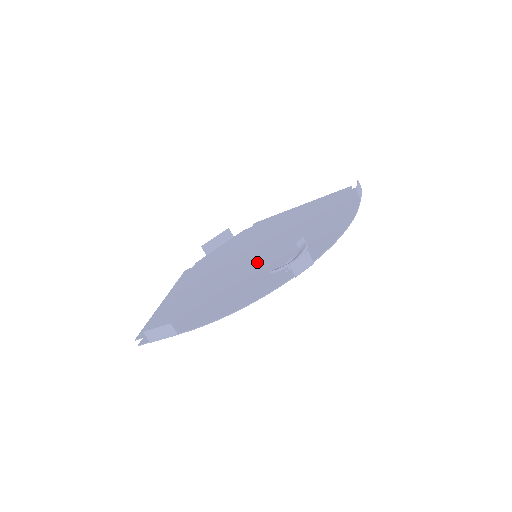
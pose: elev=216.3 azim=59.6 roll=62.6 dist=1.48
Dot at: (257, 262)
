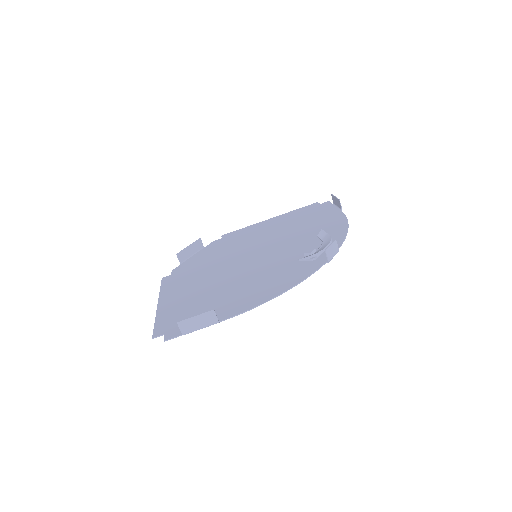
Dot at: (264, 259)
